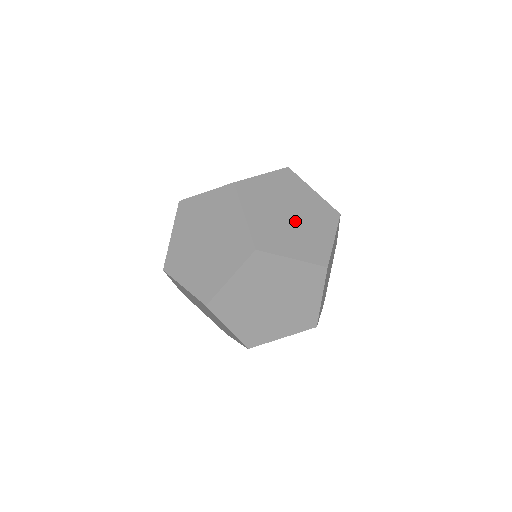
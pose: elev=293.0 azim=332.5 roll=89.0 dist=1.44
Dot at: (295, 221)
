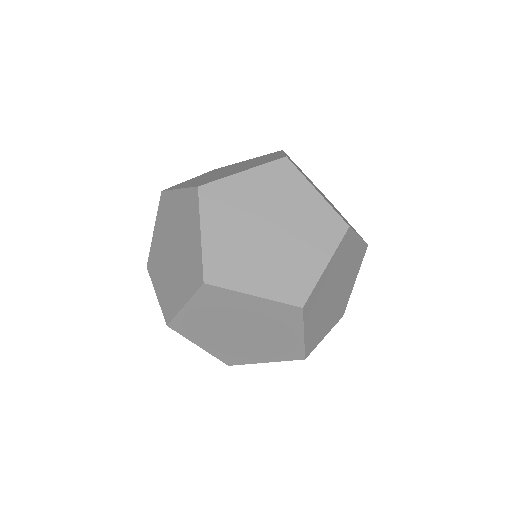
Dot at: (225, 172)
